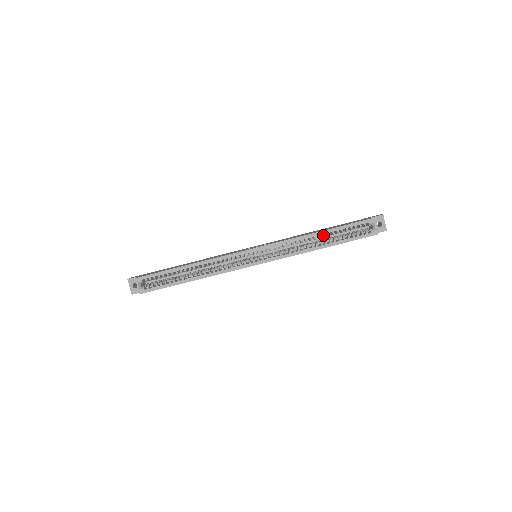
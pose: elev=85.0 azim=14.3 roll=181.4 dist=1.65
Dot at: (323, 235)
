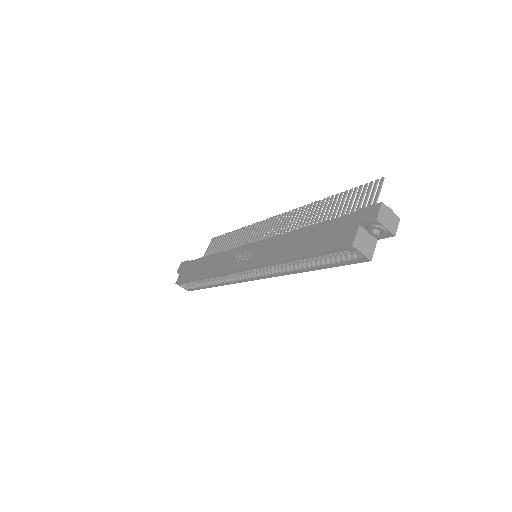
Dot at: (298, 261)
